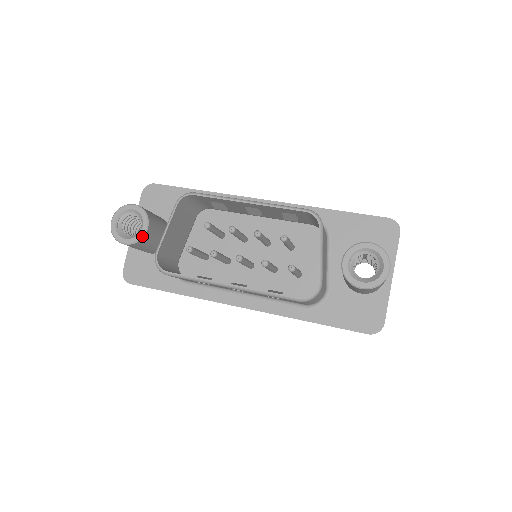
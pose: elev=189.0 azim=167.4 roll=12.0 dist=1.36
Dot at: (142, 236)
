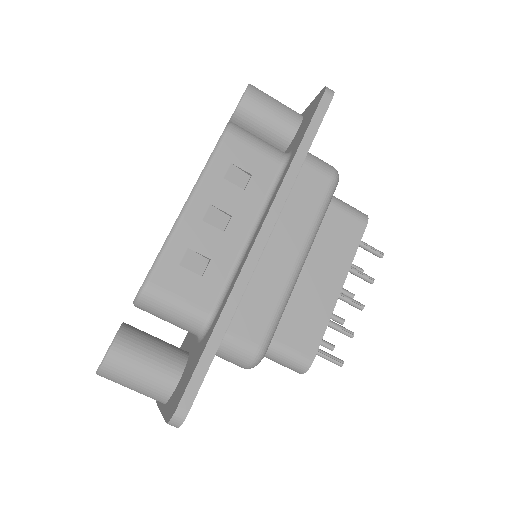
Dot at: (120, 326)
